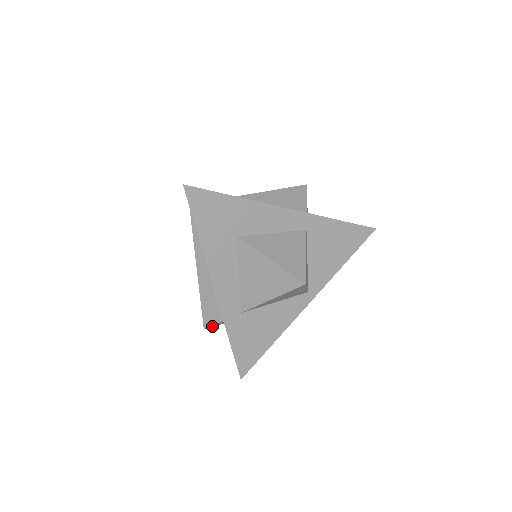
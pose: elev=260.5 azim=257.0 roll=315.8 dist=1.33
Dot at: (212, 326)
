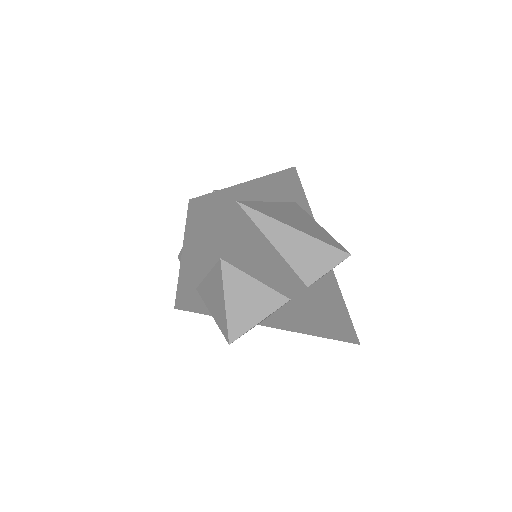
Dot at: occluded
